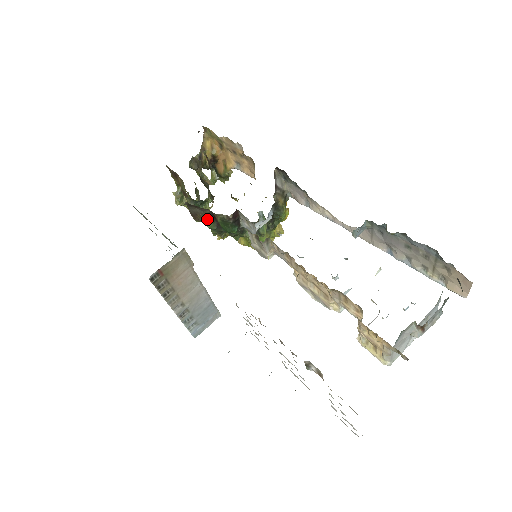
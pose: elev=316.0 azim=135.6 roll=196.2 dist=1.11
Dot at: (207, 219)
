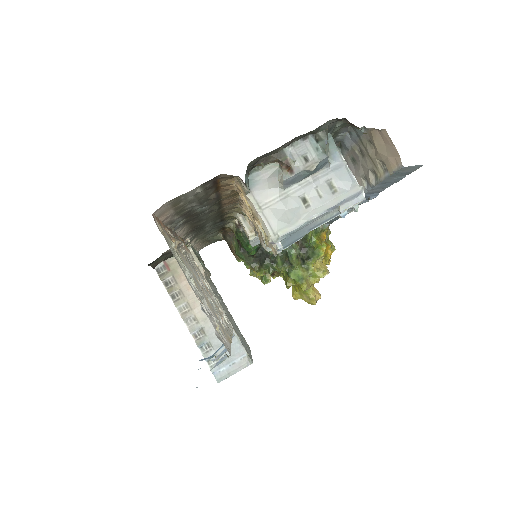
Dot at: (236, 246)
